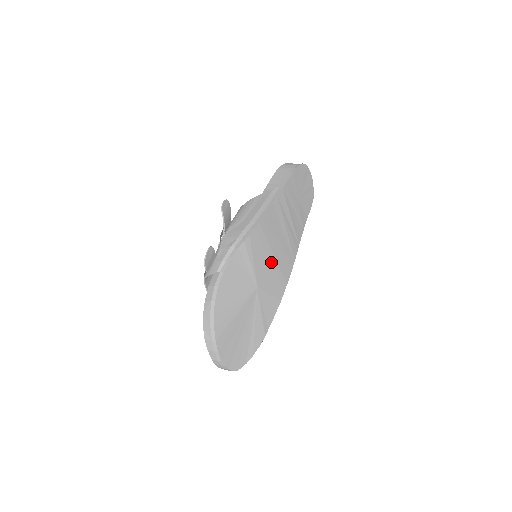
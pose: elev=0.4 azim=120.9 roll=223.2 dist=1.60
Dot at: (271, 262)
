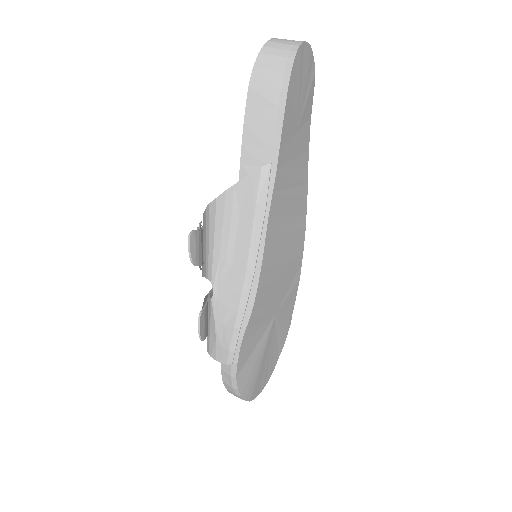
Dot at: (283, 273)
